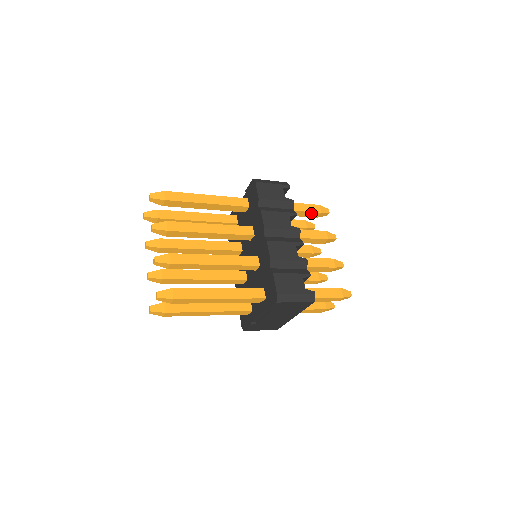
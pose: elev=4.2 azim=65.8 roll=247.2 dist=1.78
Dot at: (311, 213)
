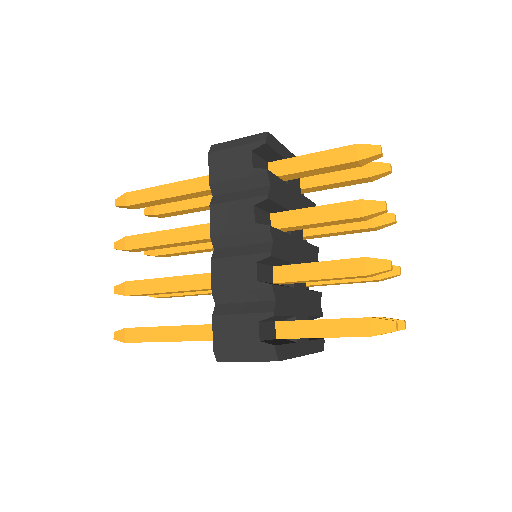
Dot at: (339, 165)
